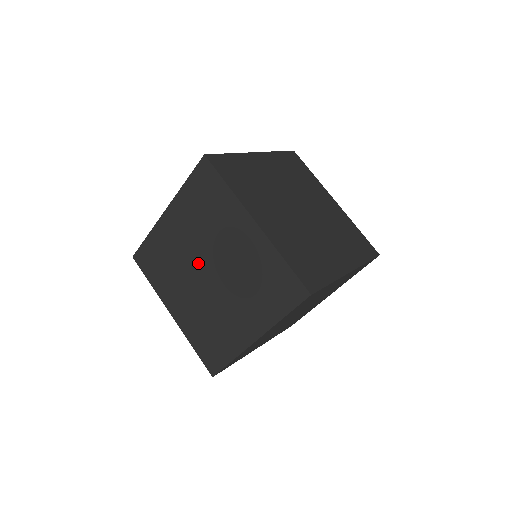
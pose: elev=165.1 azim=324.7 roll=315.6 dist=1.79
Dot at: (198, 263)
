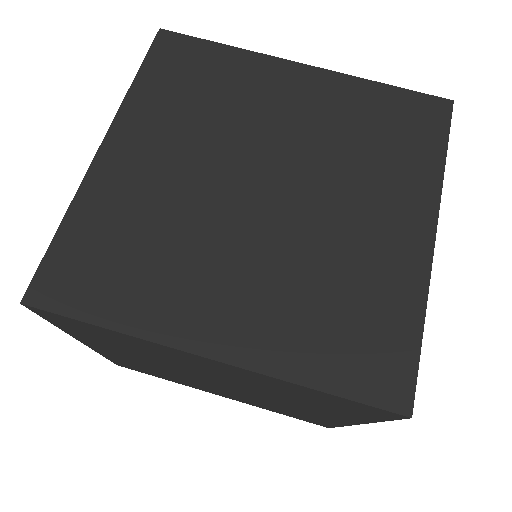
Dot at: (230, 187)
